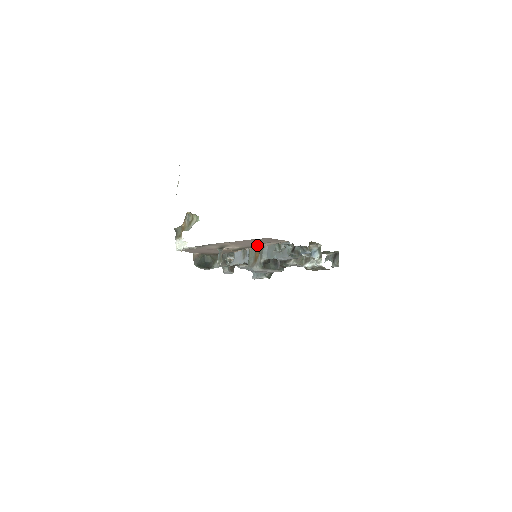
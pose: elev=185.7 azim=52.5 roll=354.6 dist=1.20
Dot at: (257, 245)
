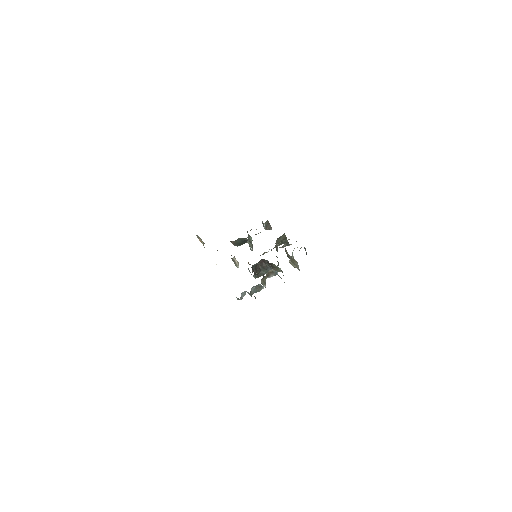
Dot at: occluded
